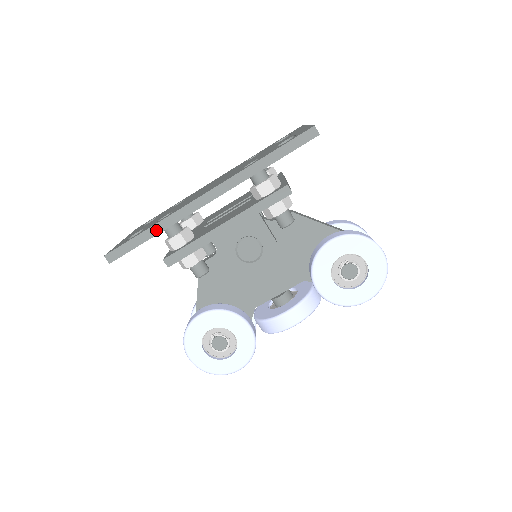
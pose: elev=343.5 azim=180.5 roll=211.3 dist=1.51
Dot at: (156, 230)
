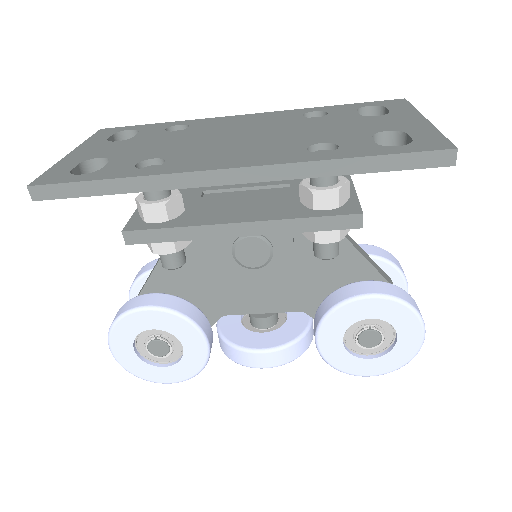
Dot at: (128, 186)
